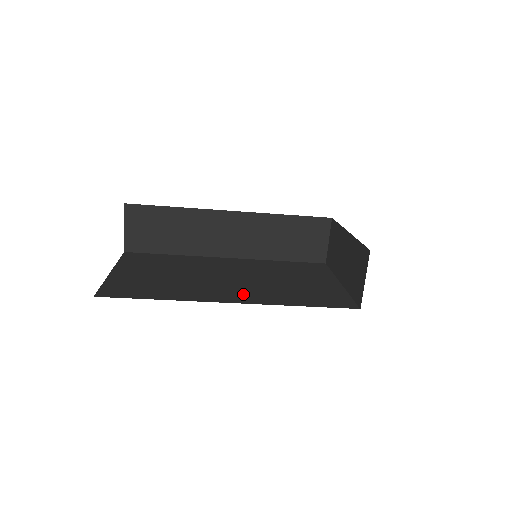
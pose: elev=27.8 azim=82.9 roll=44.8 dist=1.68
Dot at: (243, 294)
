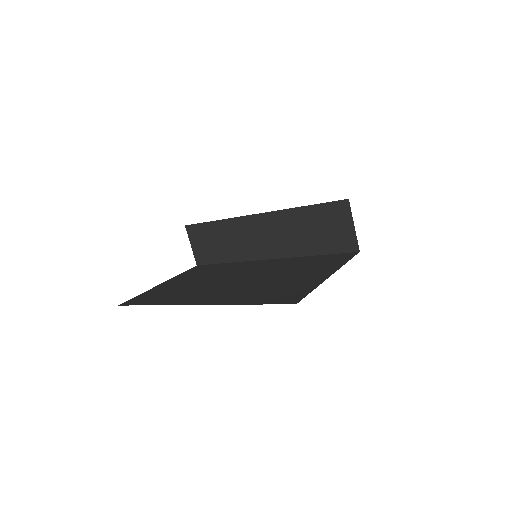
Dot at: (215, 296)
